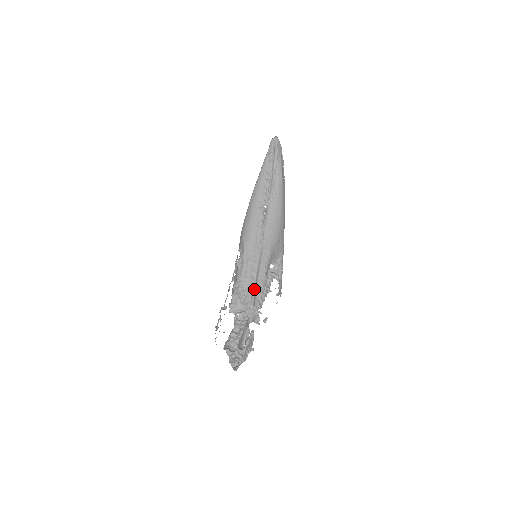
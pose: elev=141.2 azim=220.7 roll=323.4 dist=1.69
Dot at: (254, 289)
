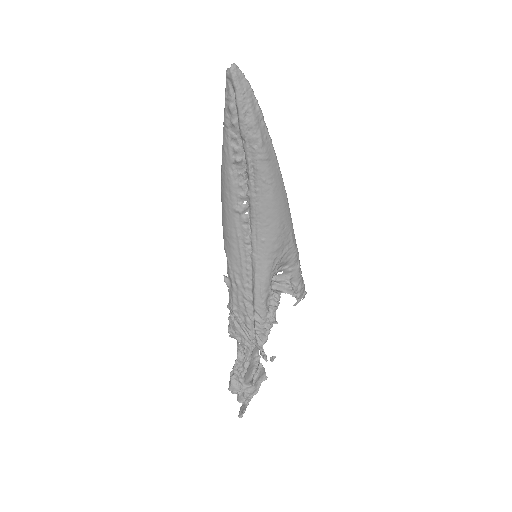
Dot at: (253, 318)
